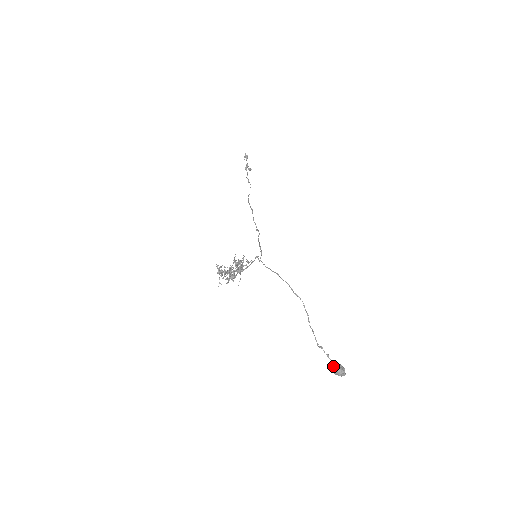
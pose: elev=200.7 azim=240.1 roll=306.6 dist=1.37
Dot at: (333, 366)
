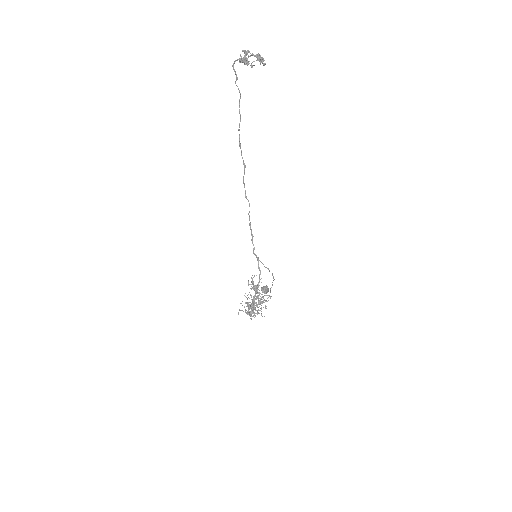
Dot at: (266, 293)
